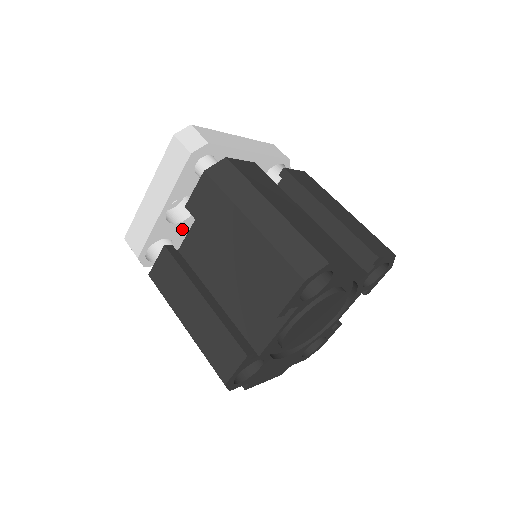
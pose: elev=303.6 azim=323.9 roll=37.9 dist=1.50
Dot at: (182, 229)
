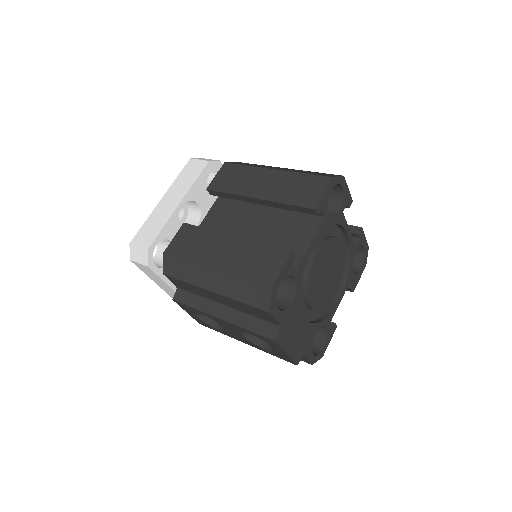
Dot at: occluded
